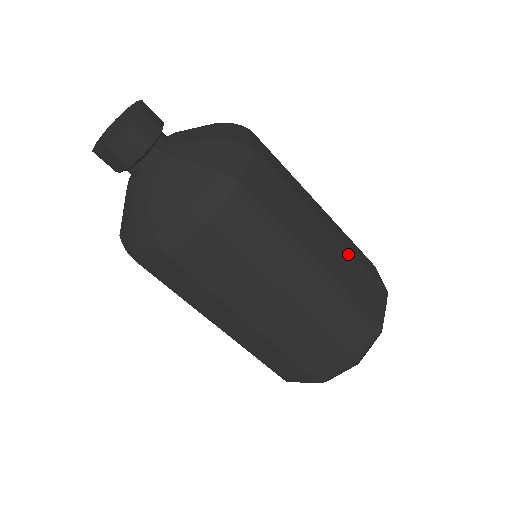
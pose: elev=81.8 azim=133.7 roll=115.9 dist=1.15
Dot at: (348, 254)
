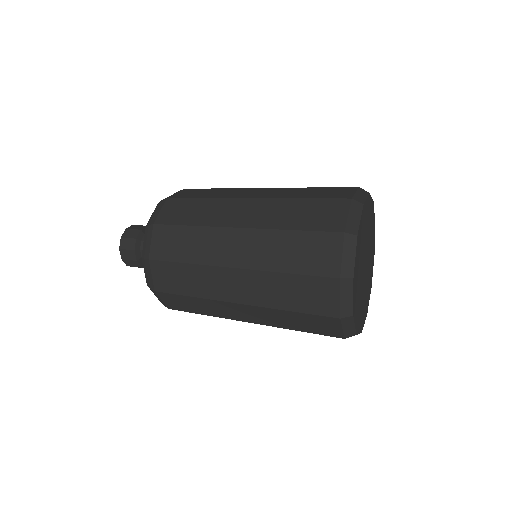
Dot at: (279, 202)
